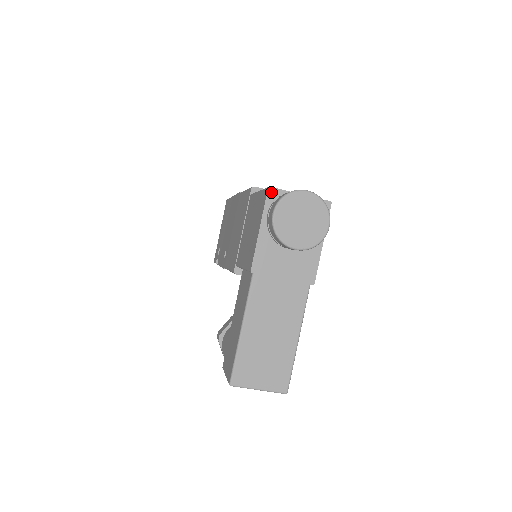
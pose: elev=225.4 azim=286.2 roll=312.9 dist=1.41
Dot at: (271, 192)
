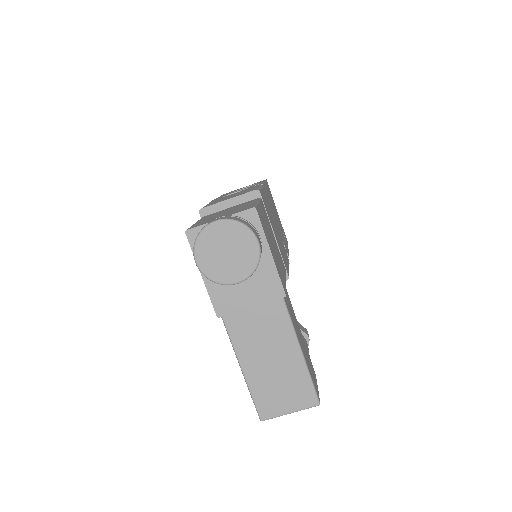
Dot at: (190, 235)
